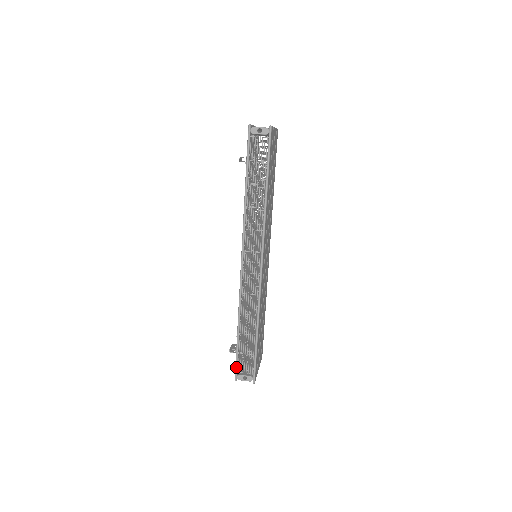
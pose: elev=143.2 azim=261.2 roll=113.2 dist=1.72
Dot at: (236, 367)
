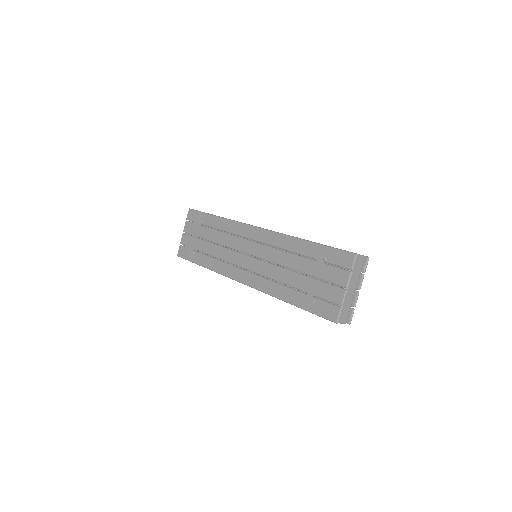
Dot at: (342, 250)
